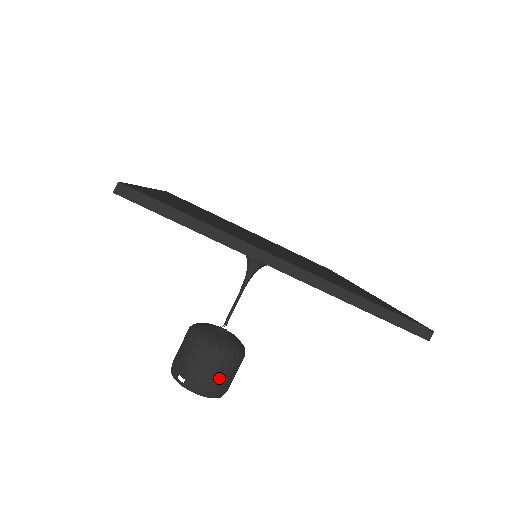
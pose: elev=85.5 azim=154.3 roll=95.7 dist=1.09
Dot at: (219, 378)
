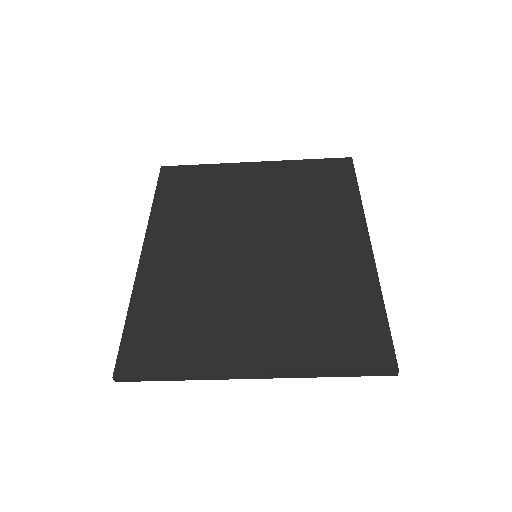
Dot at: occluded
